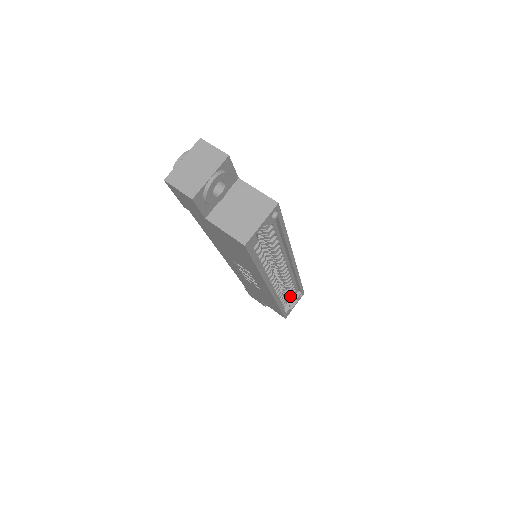
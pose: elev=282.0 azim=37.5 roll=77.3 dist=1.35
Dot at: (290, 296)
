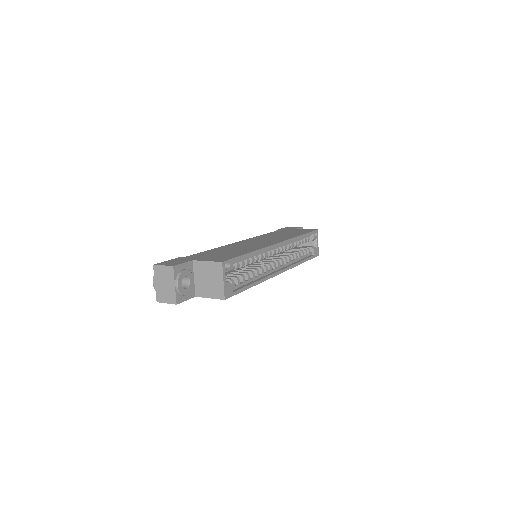
Dot at: occluded
